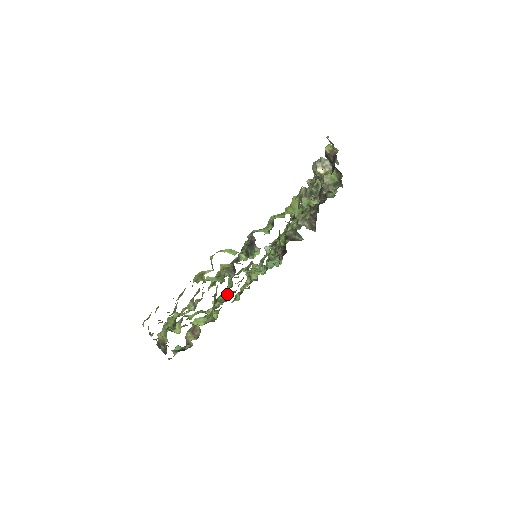
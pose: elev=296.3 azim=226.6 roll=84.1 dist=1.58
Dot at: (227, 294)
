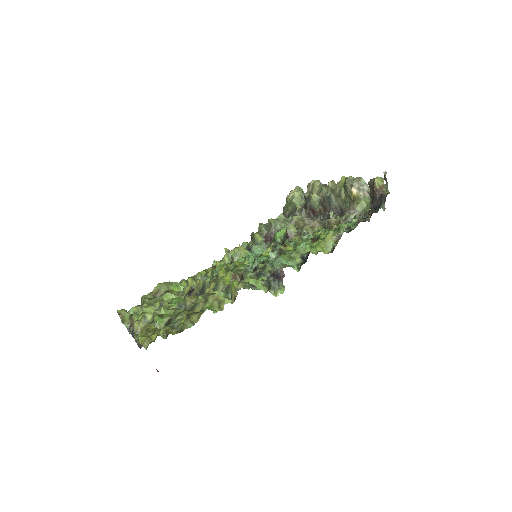
Dot at: occluded
